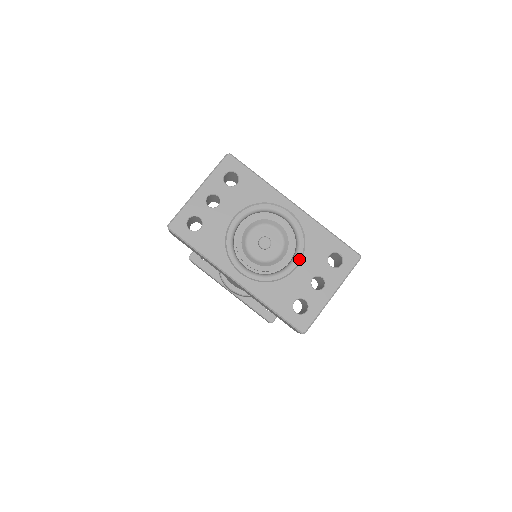
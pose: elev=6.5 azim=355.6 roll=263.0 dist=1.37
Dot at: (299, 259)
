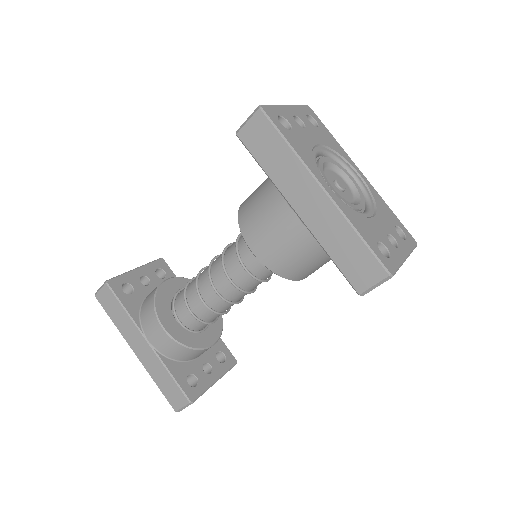
Dot at: (373, 213)
